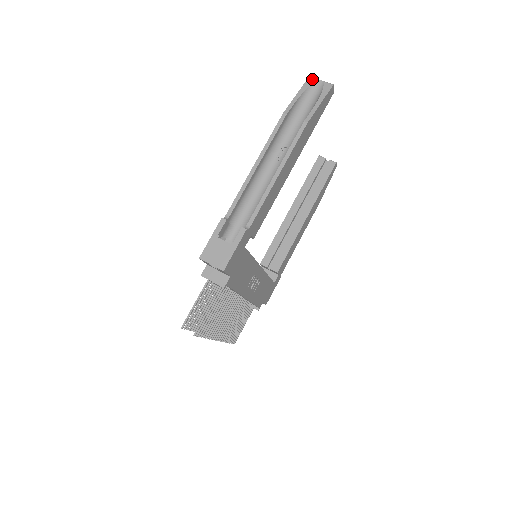
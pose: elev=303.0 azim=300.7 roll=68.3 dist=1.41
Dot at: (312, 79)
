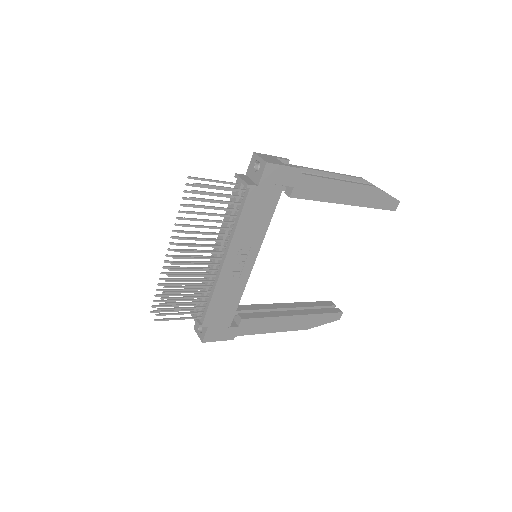
Dot at: (387, 193)
